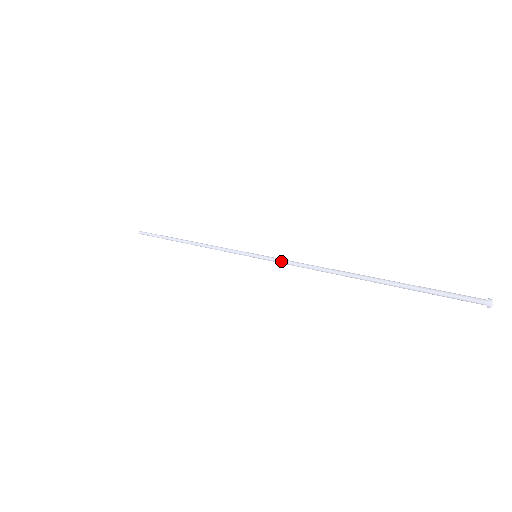
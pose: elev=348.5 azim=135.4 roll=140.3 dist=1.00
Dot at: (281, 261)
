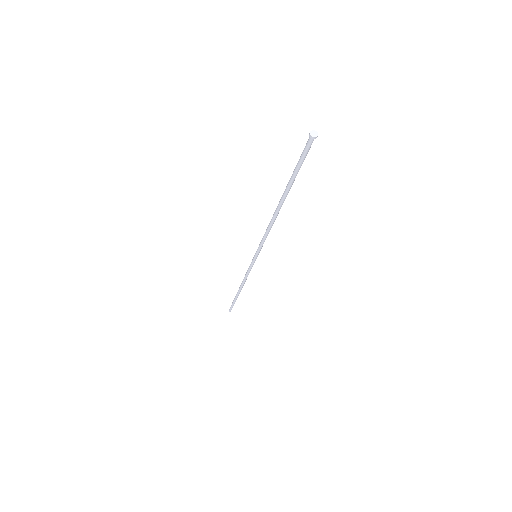
Dot at: (261, 241)
